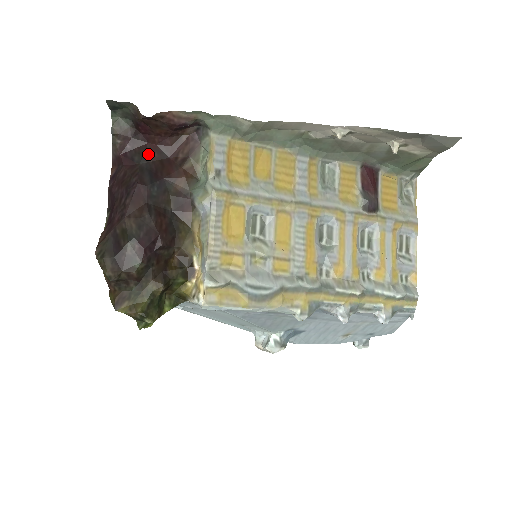
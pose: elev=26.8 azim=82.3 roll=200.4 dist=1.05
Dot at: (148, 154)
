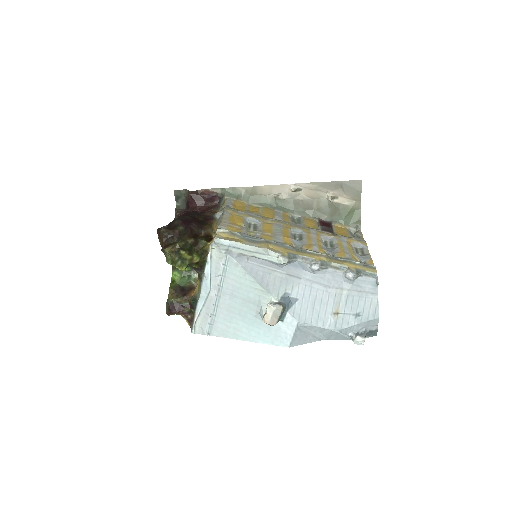
Dot at: occluded
